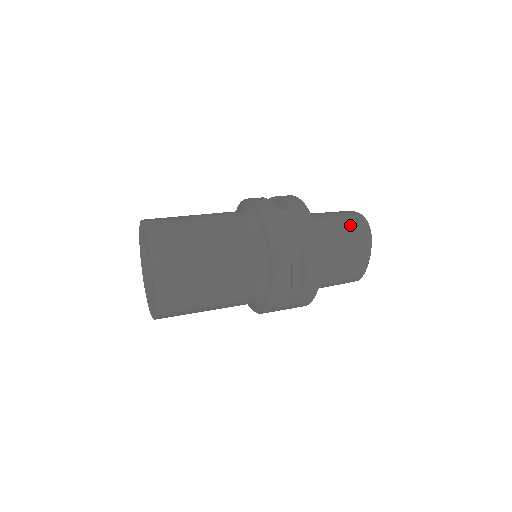
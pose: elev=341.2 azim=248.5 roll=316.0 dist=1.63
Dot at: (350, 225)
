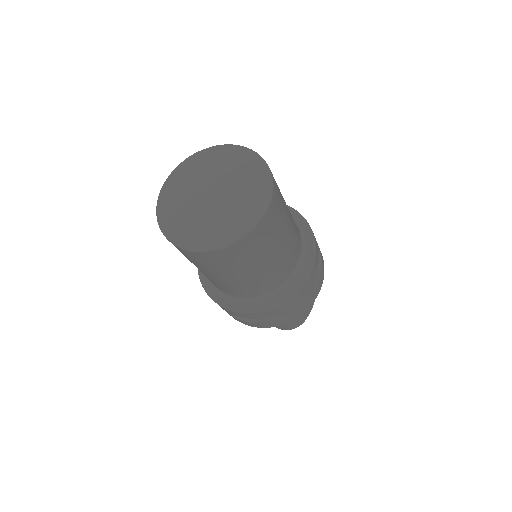
Dot at: occluded
